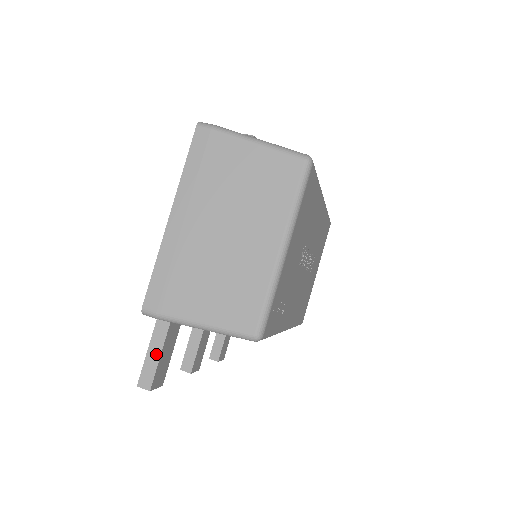
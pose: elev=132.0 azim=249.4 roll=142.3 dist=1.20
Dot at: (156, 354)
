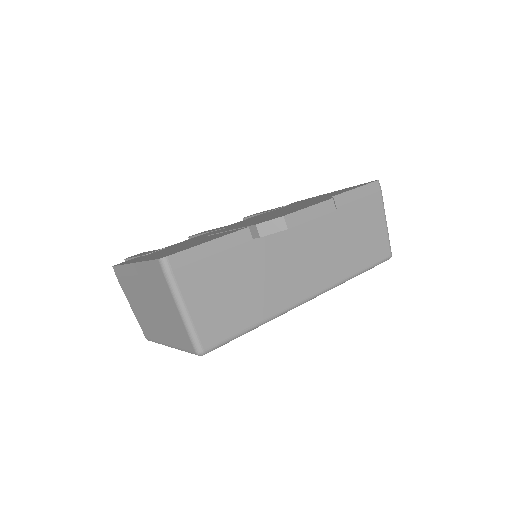
Dot at: occluded
